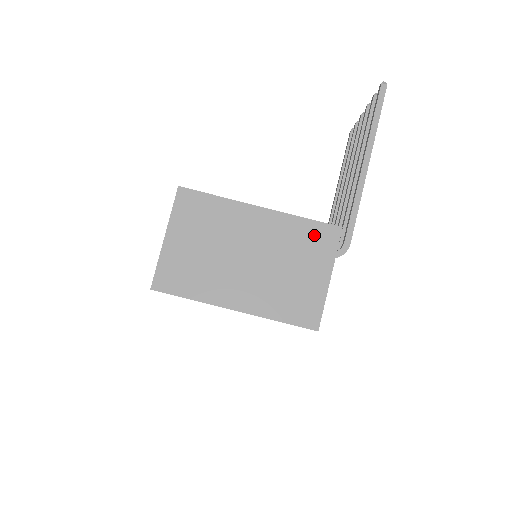
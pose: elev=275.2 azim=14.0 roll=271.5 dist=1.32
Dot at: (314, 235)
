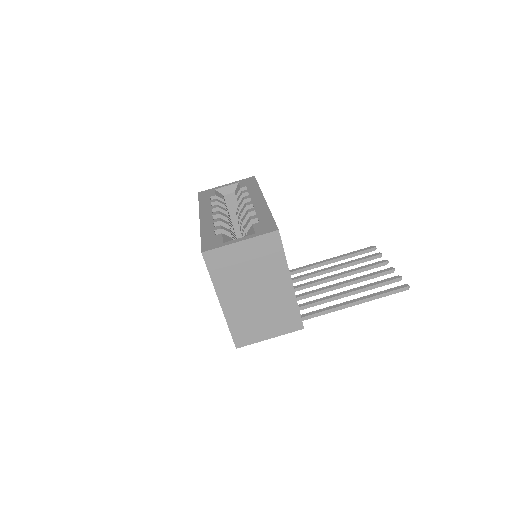
Dot at: (291, 318)
